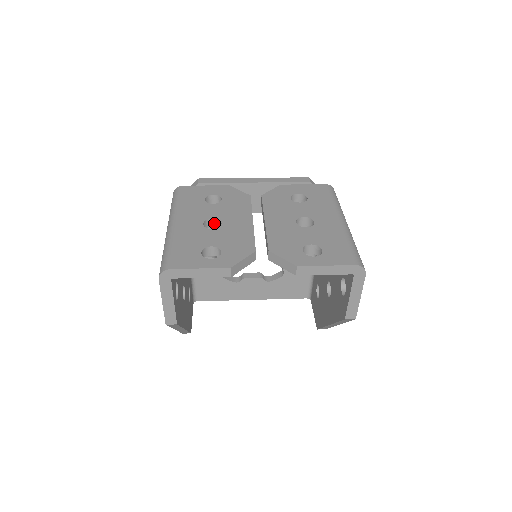
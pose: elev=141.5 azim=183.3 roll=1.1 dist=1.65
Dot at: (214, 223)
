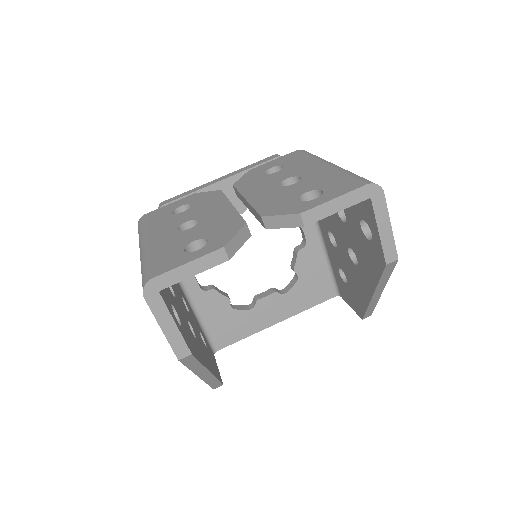
Dot at: (190, 227)
